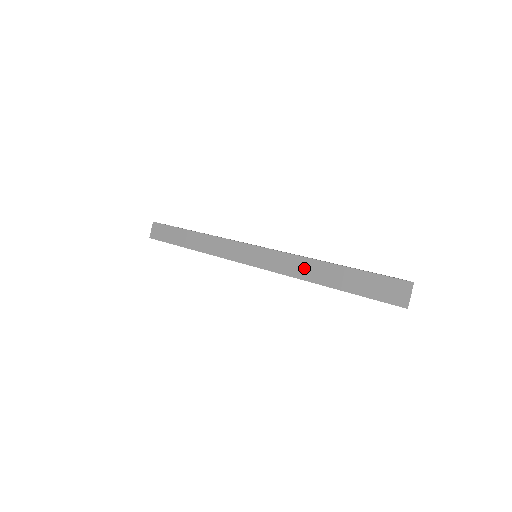
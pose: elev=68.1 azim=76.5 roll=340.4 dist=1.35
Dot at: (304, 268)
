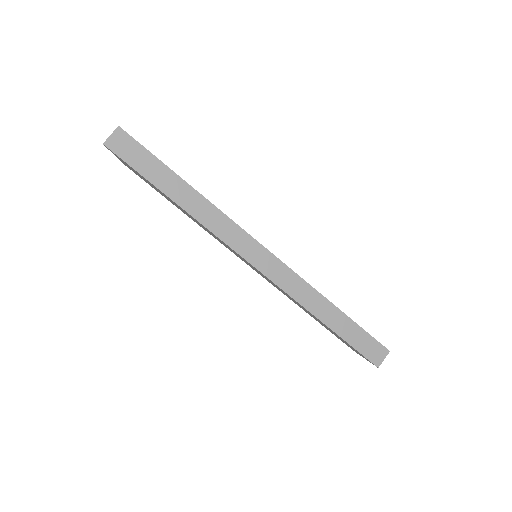
Dot at: (312, 299)
